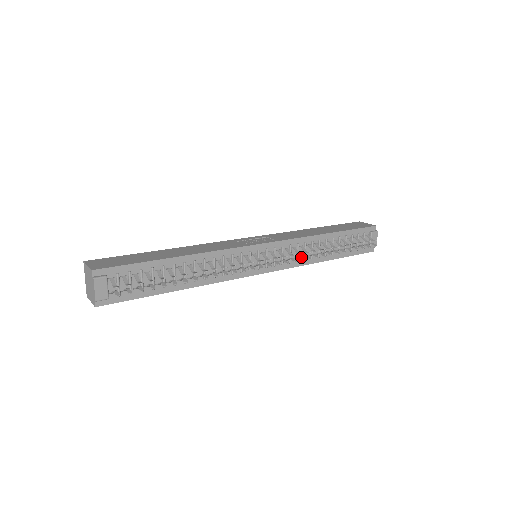
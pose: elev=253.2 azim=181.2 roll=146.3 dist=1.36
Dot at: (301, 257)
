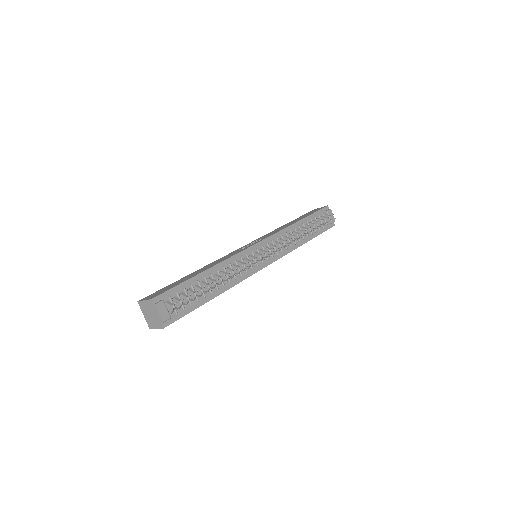
Dot at: occluded
